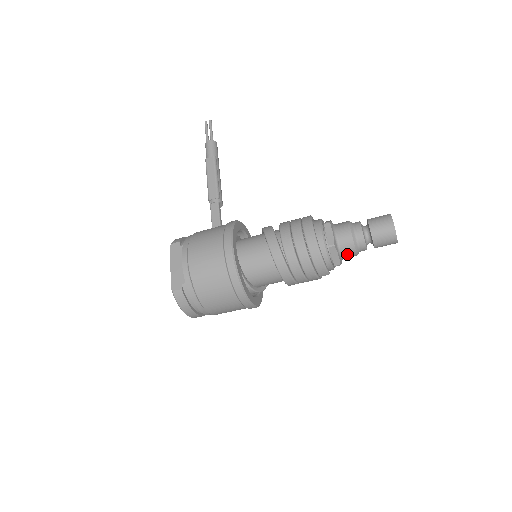
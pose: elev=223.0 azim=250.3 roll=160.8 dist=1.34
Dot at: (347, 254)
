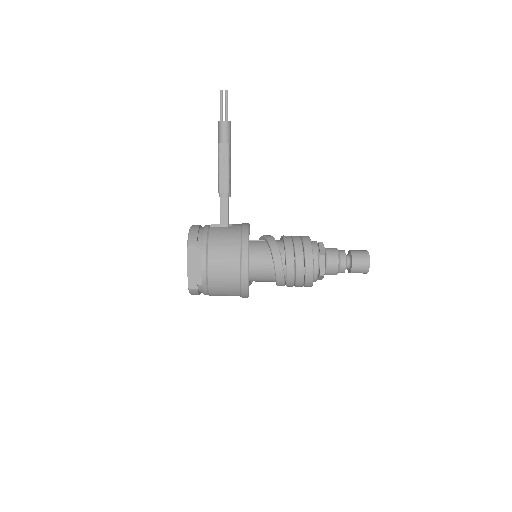
Dot at: occluded
